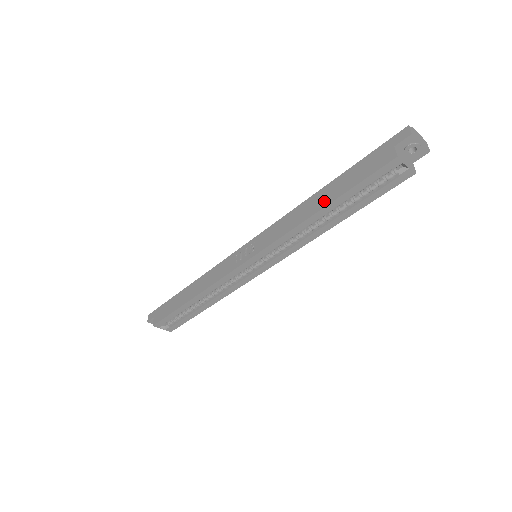
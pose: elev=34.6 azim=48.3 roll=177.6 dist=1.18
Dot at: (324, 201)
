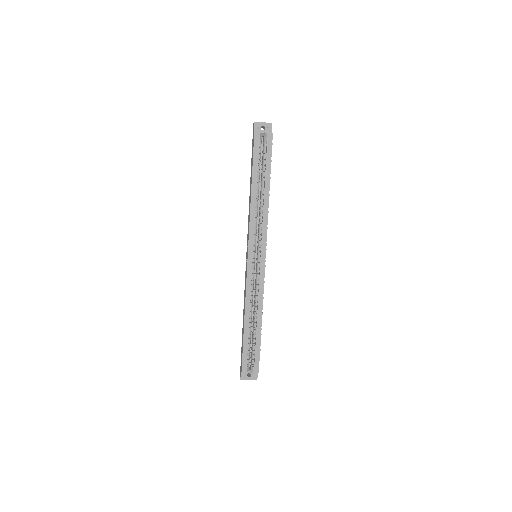
Dot at: (251, 184)
